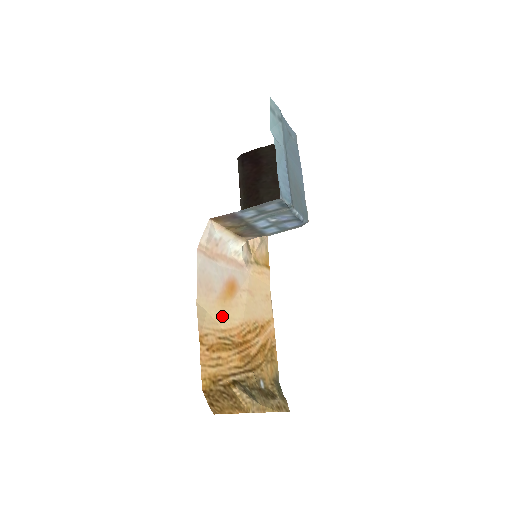
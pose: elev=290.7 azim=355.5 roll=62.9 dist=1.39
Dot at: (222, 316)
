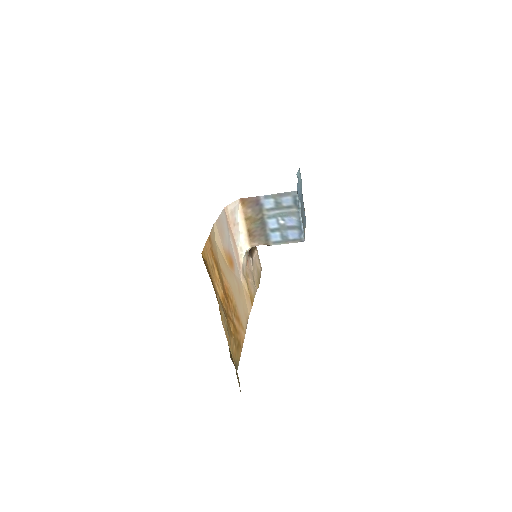
Dot at: (221, 260)
